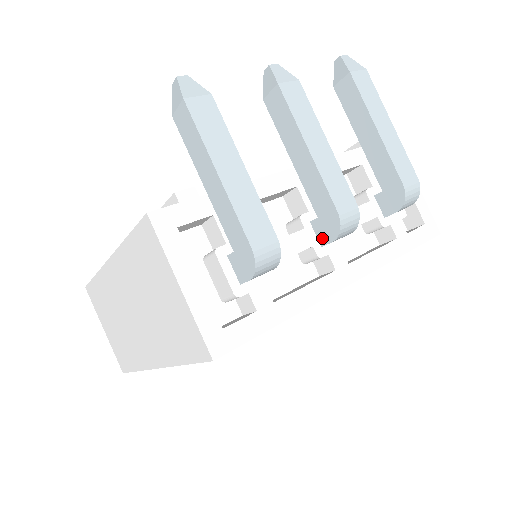
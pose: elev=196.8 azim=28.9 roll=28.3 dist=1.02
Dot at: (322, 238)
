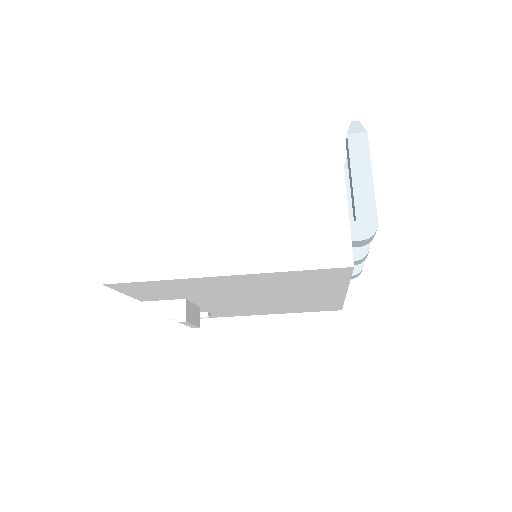
Dot at: occluded
